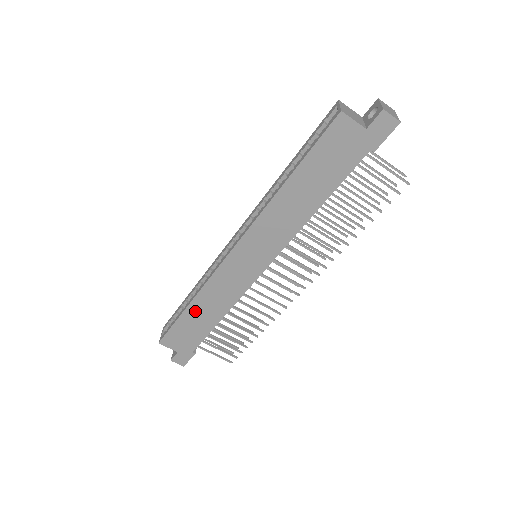
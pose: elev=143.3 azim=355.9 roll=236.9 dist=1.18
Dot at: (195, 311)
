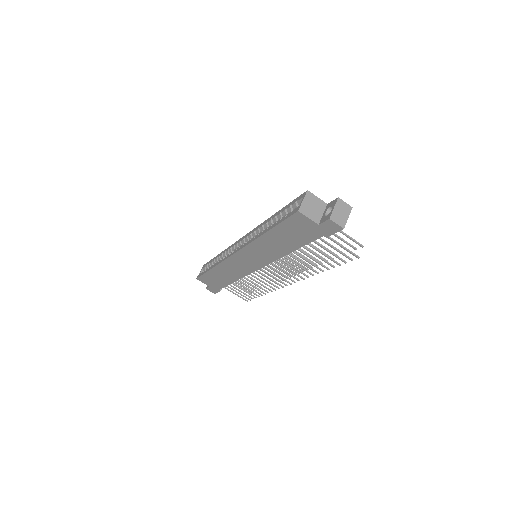
Dot at: (217, 272)
